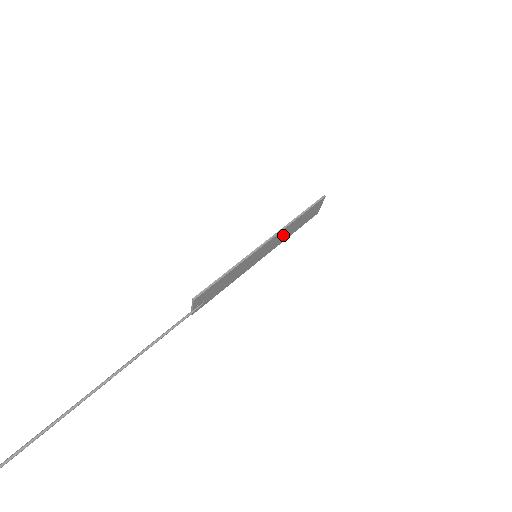
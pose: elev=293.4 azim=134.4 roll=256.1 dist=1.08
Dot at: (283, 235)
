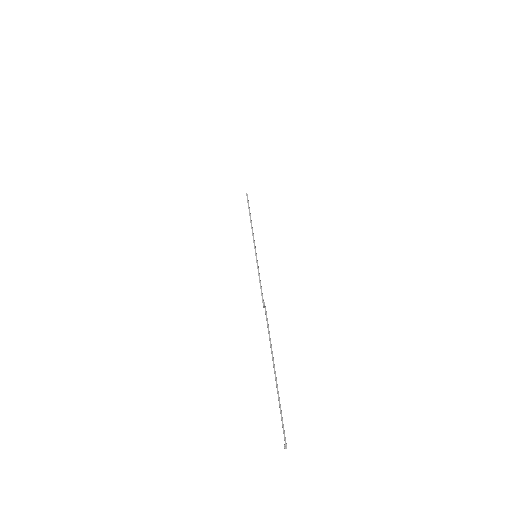
Dot at: (253, 233)
